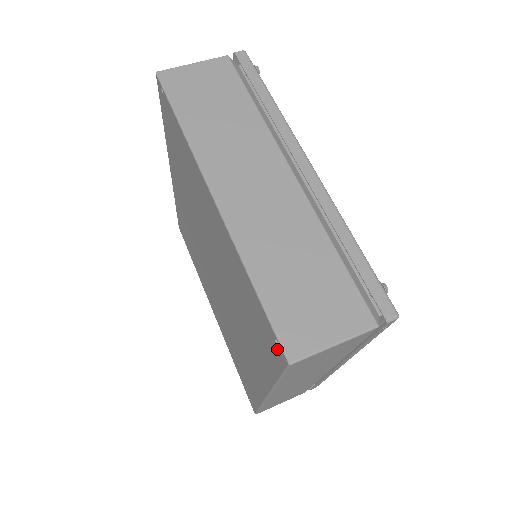
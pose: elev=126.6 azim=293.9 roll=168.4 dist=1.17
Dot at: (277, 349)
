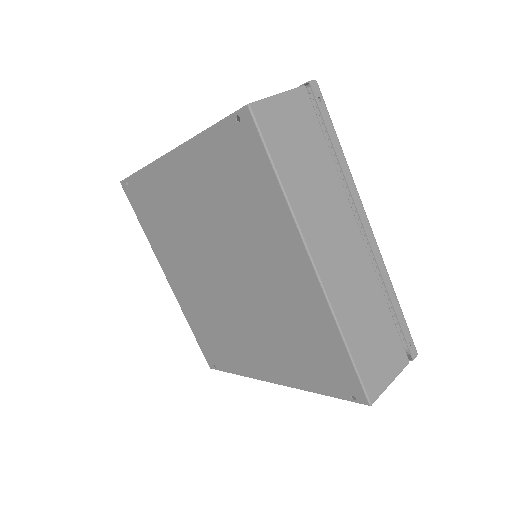
Dot at: (243, 125)
